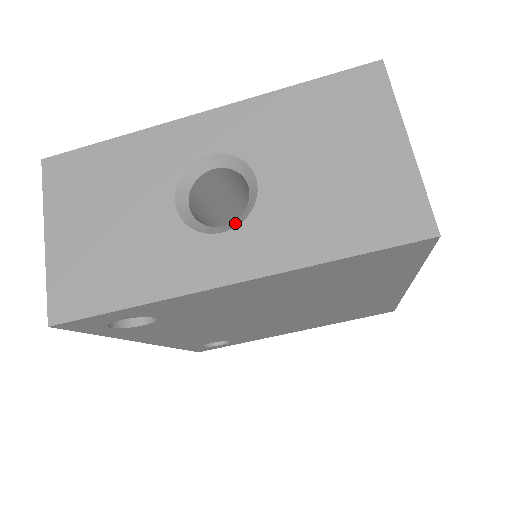
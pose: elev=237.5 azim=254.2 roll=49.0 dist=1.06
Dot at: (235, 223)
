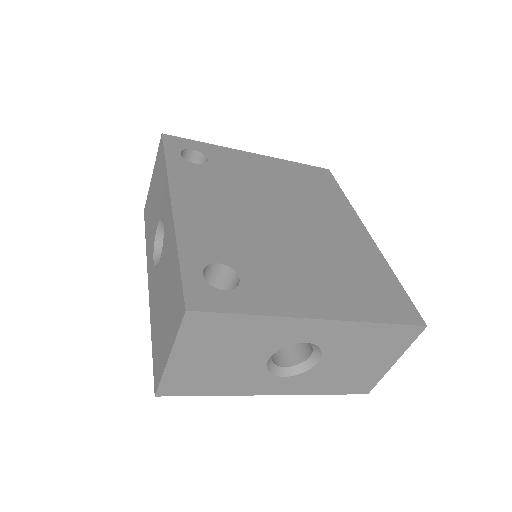
Dot at: (292, 371)
